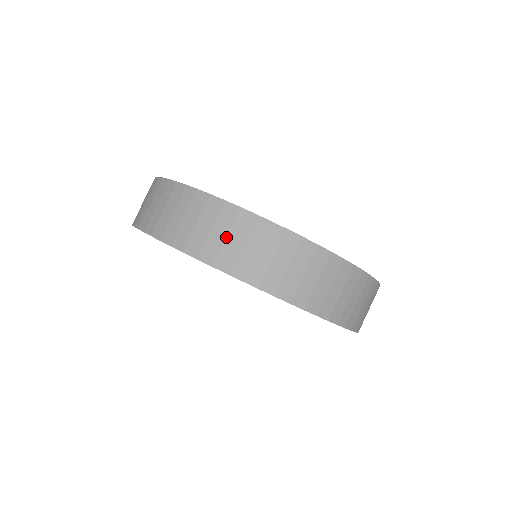
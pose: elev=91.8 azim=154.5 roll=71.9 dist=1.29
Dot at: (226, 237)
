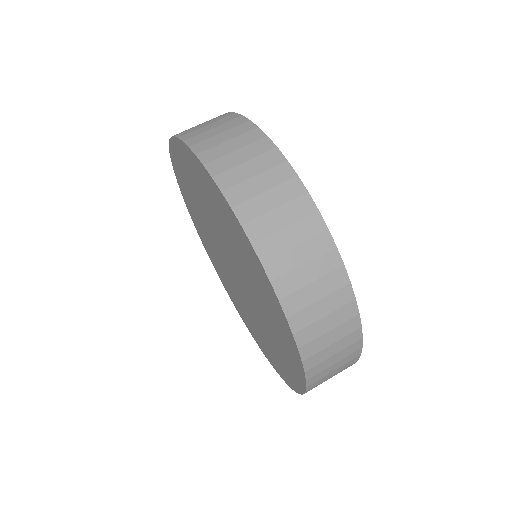
Dot at: (220, 134)
